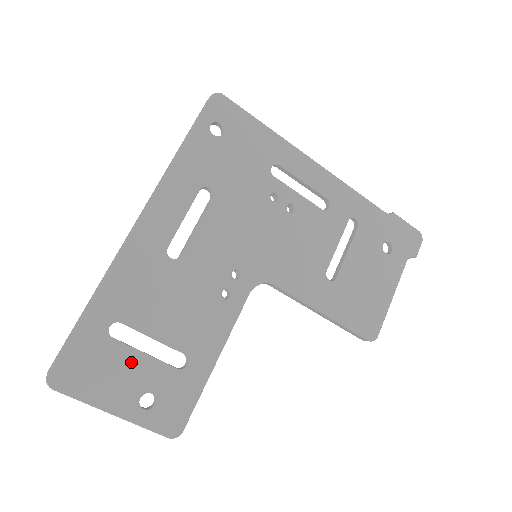
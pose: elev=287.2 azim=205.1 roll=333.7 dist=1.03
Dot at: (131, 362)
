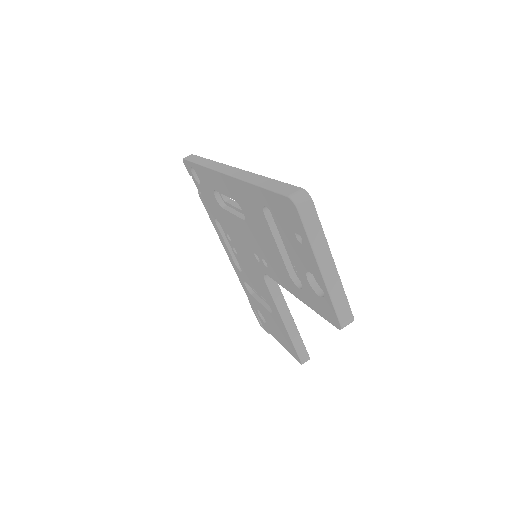
Dot at: occluded
